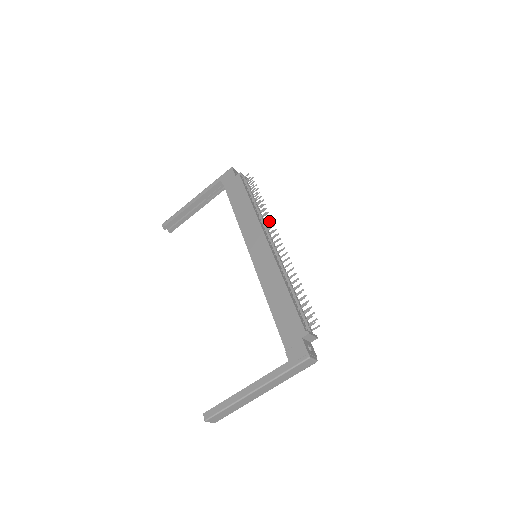
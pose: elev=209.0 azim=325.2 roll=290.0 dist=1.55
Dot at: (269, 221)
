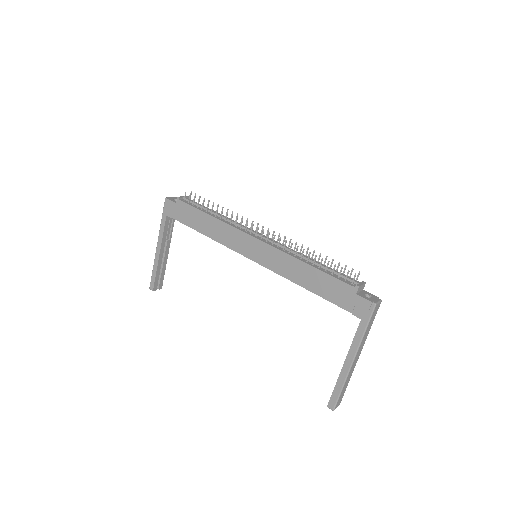
Dot at: (242, 220)
